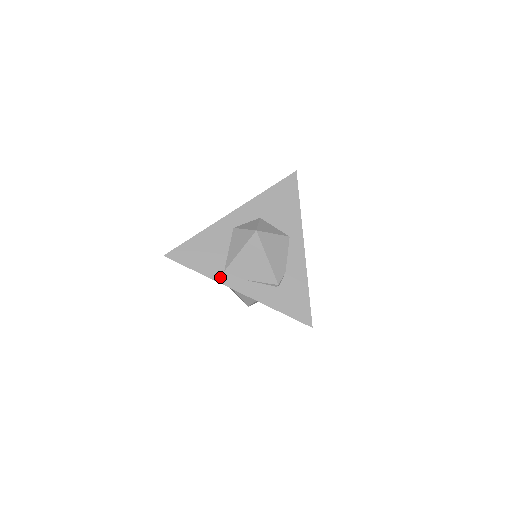
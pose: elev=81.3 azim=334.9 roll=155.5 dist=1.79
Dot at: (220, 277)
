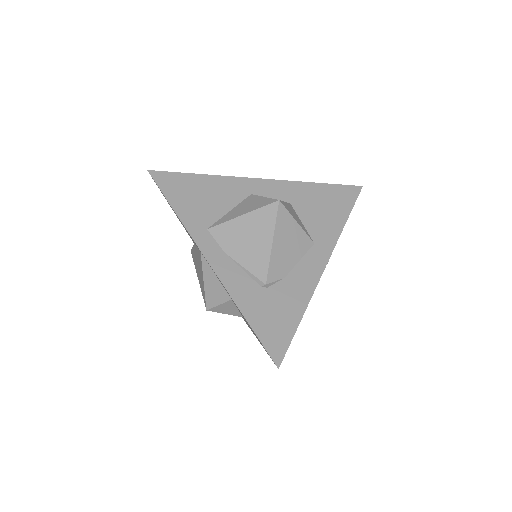
Dot at: (197, 232)
